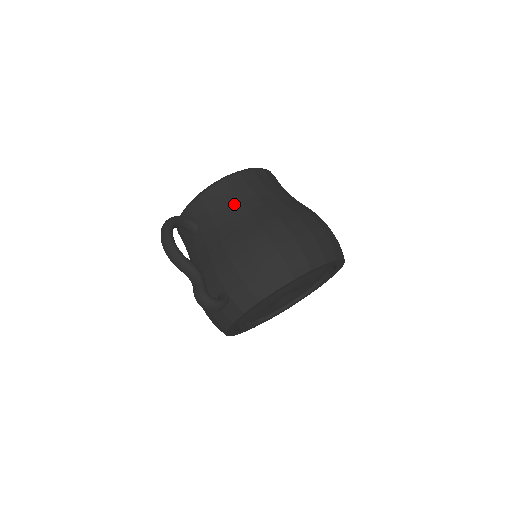
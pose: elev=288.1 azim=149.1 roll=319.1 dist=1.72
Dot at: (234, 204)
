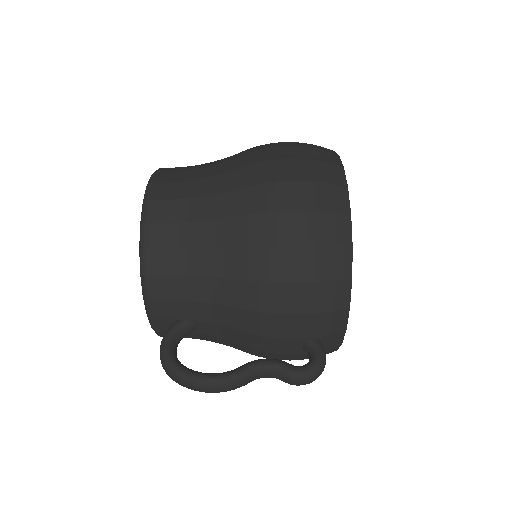
Dot at: (192, 261)
